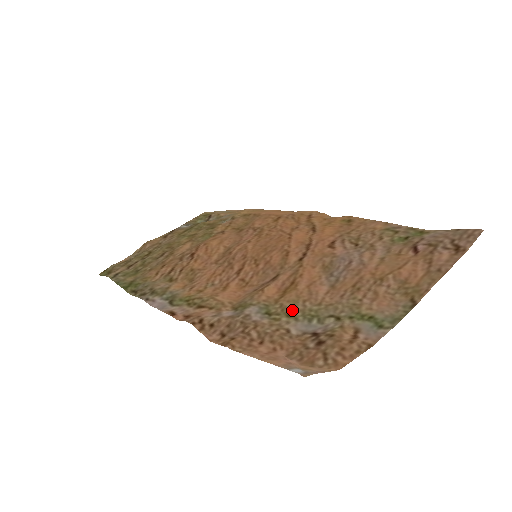
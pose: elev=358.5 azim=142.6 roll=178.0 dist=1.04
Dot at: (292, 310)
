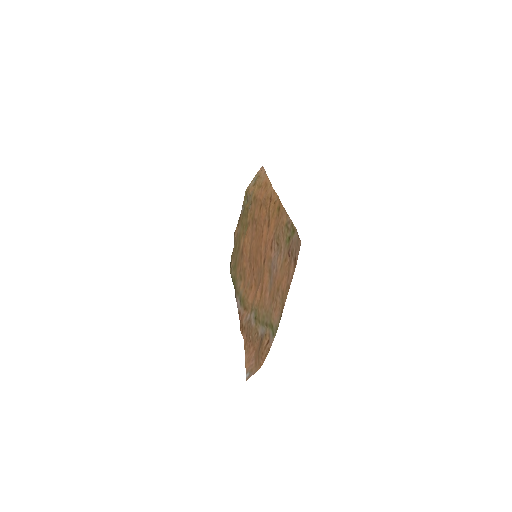
Dot at: (260, 316)
